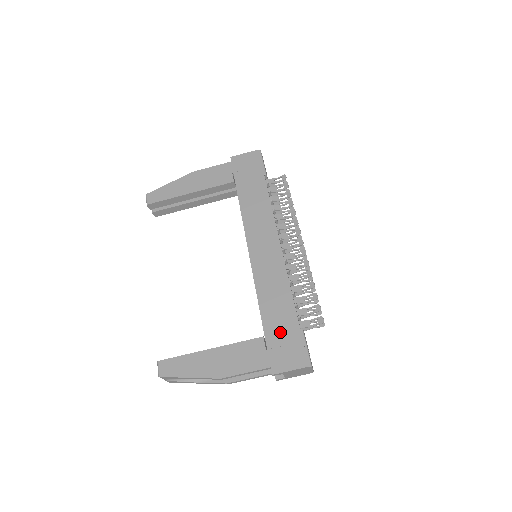
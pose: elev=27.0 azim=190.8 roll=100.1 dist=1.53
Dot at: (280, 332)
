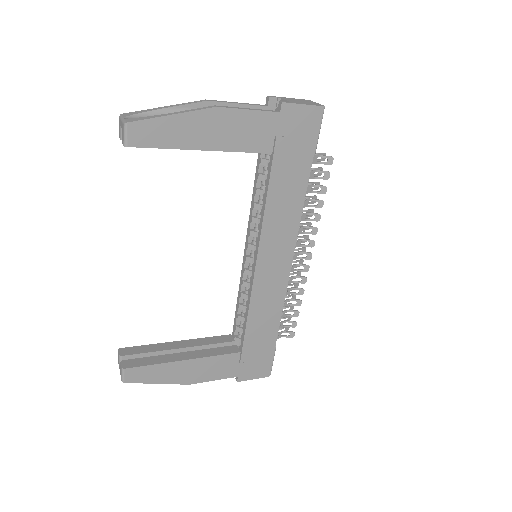
Dot at: (257, 350)
